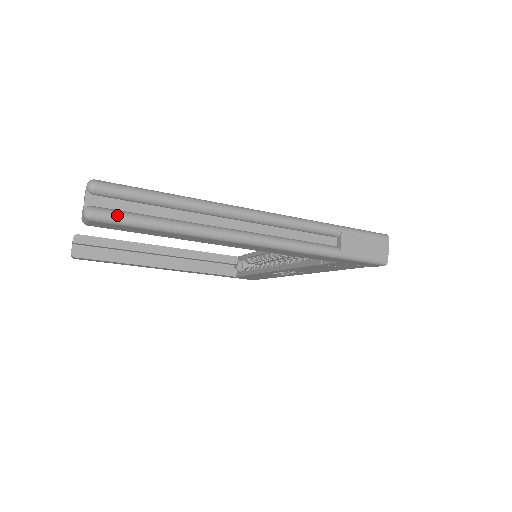
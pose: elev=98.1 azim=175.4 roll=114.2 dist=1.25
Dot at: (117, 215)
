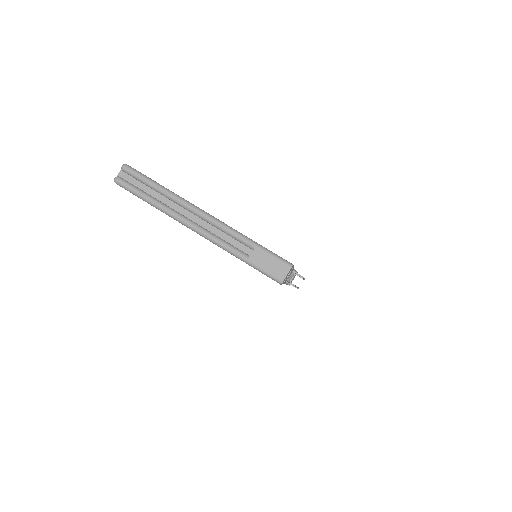
Dot at: (127, 185)
